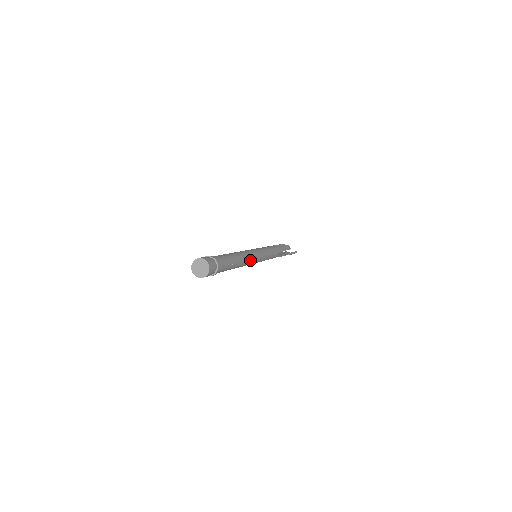
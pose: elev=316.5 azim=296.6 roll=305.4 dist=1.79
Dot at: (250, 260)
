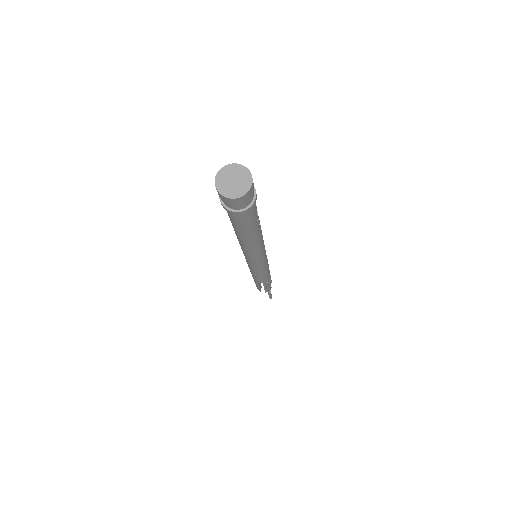
Dot at: (263, 242)
